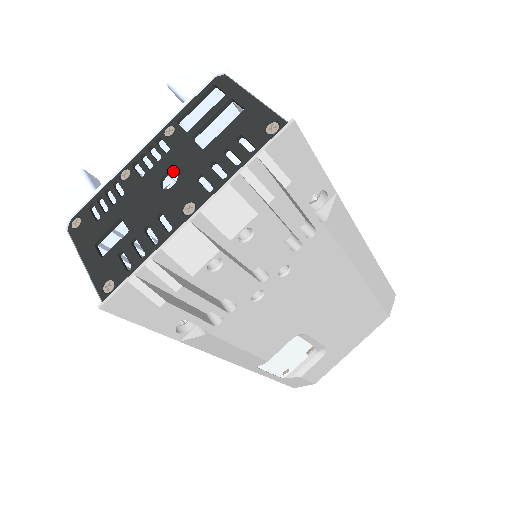
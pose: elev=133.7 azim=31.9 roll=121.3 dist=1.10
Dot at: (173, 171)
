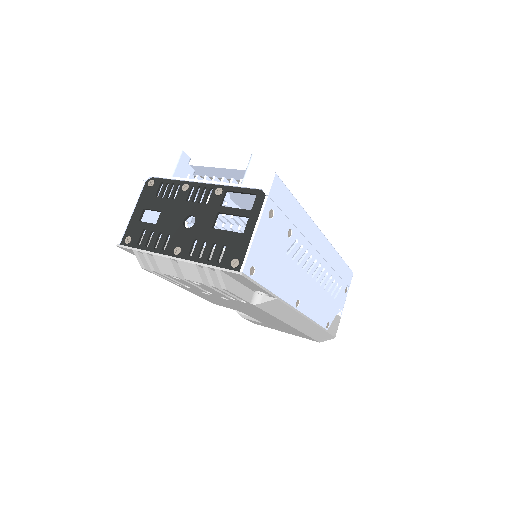
Dot at: (196, 219)
